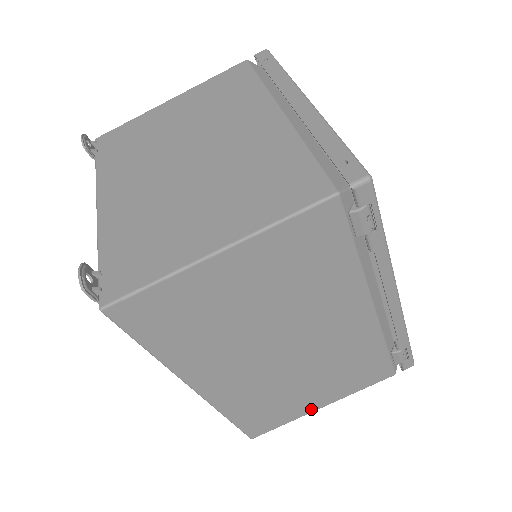
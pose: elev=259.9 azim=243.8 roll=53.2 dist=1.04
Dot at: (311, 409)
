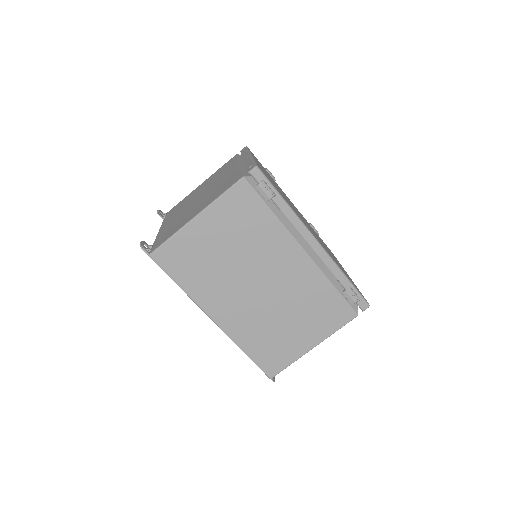
Dot at: (305, 349)
